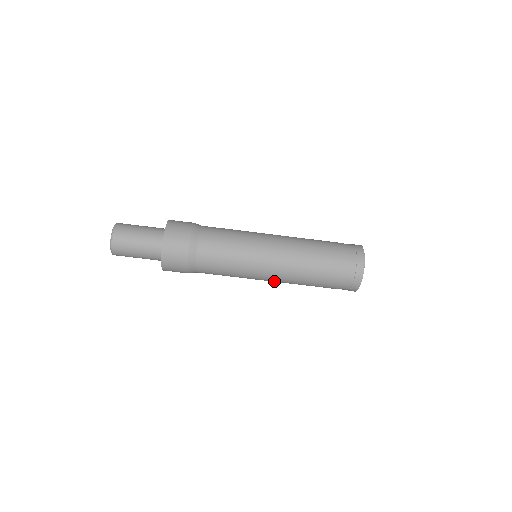
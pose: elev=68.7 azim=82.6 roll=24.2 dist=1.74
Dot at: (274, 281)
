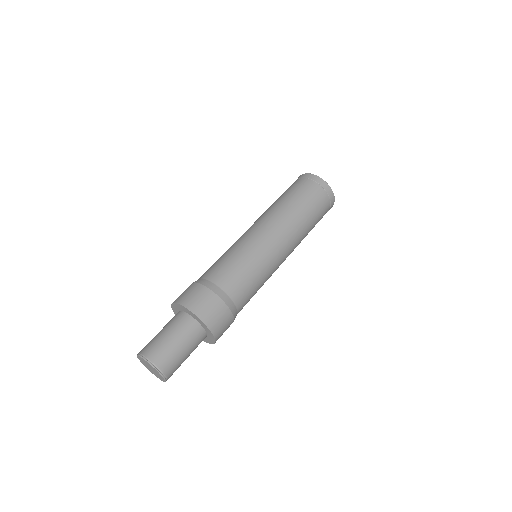
Dot at: (288, 252)
